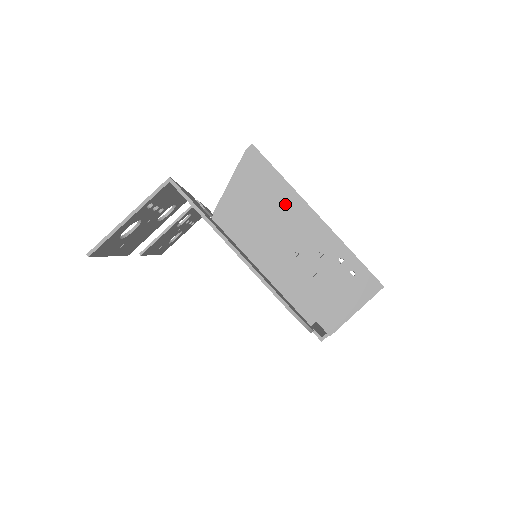
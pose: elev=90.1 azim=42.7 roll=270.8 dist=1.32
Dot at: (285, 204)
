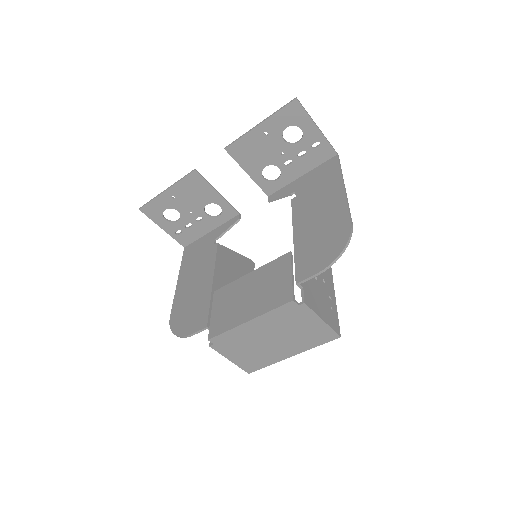
Dot at: occluded
